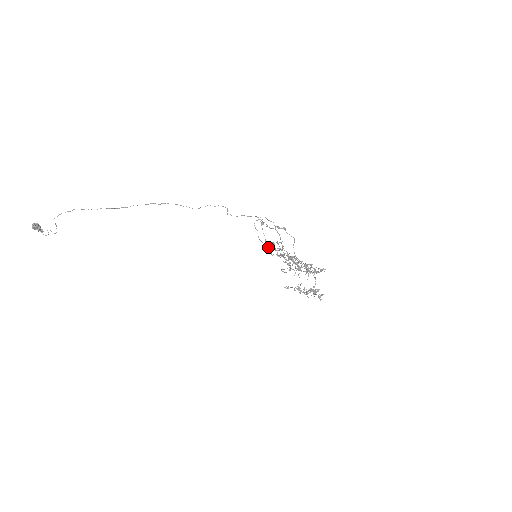
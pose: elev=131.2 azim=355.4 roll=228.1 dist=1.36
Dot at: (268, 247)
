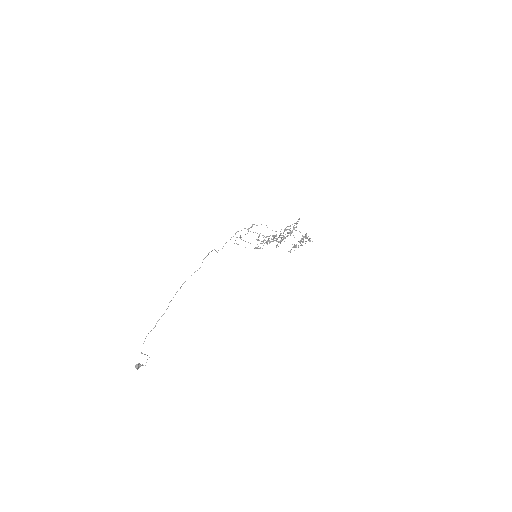
Dot at: (257, 248)
